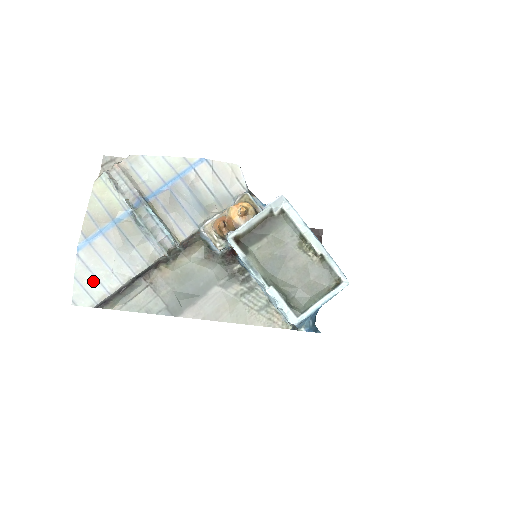
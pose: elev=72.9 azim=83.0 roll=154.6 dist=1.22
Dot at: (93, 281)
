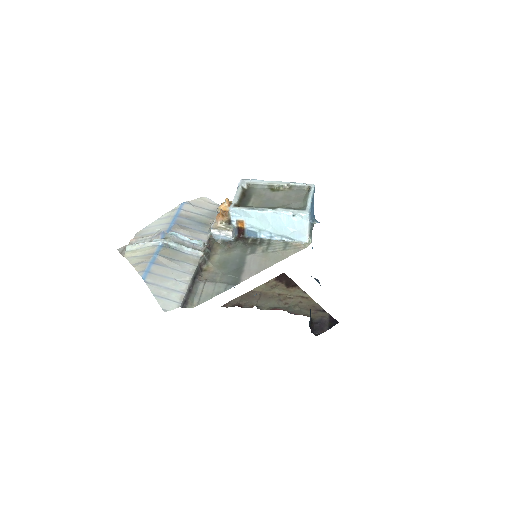
Dot at: (168, 291)
